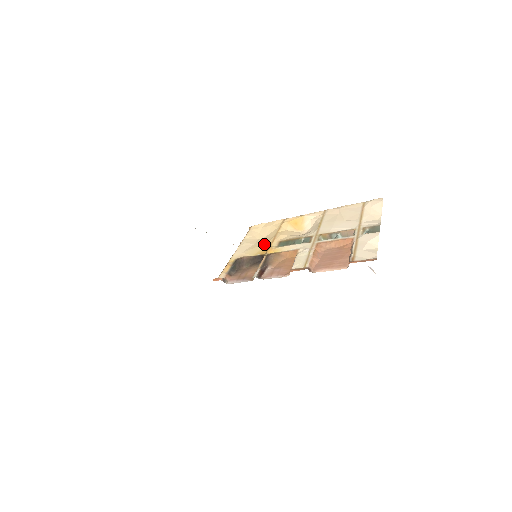
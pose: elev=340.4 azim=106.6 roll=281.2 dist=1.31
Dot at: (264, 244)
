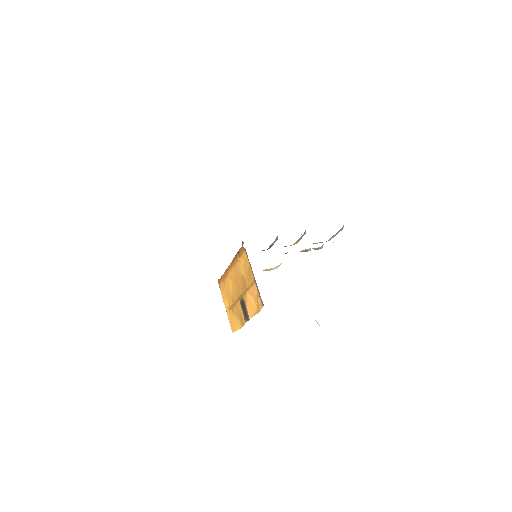
Dot at: occluded
